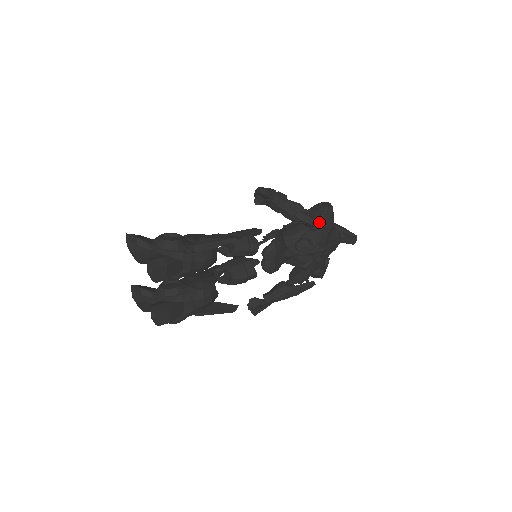
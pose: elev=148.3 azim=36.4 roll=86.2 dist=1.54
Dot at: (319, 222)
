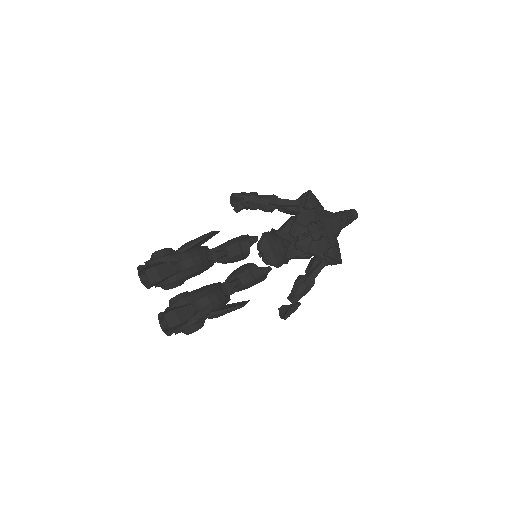
Dot at: (294, 200)
